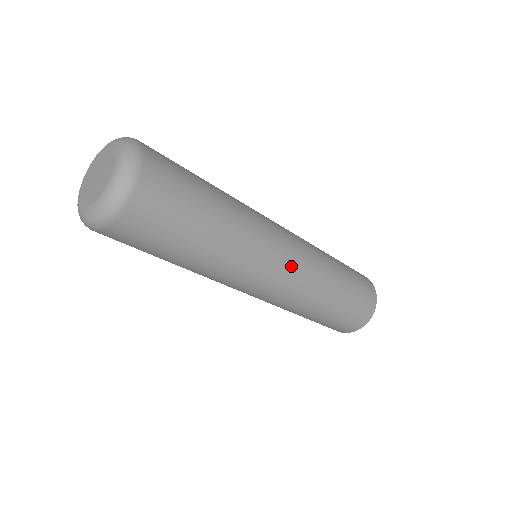
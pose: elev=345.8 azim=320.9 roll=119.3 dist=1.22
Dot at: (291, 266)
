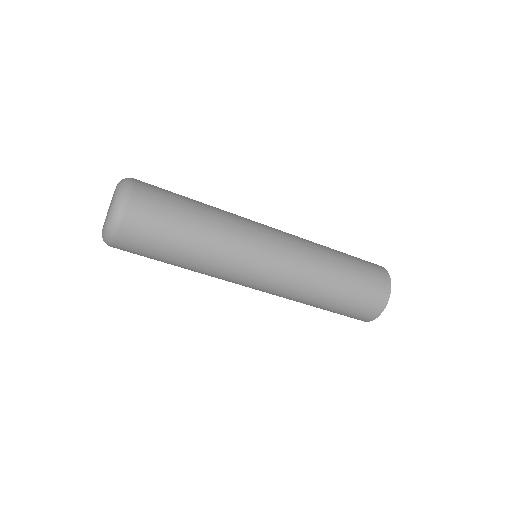
Dot at: (266, 285)
